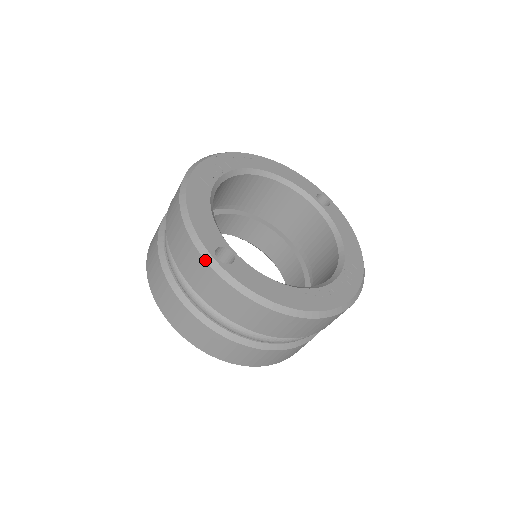
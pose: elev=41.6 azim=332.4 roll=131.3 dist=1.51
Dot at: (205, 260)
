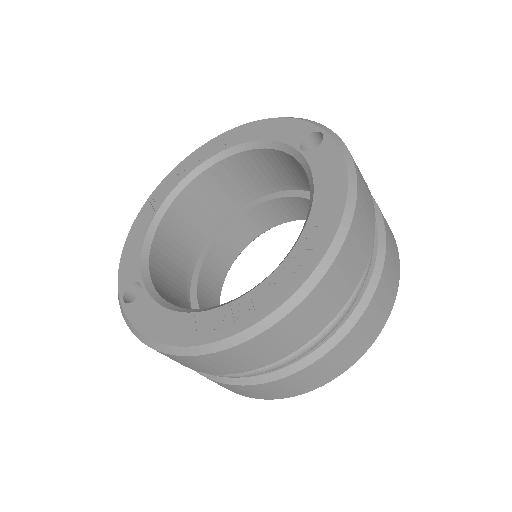
Dot at: (119, 303)
